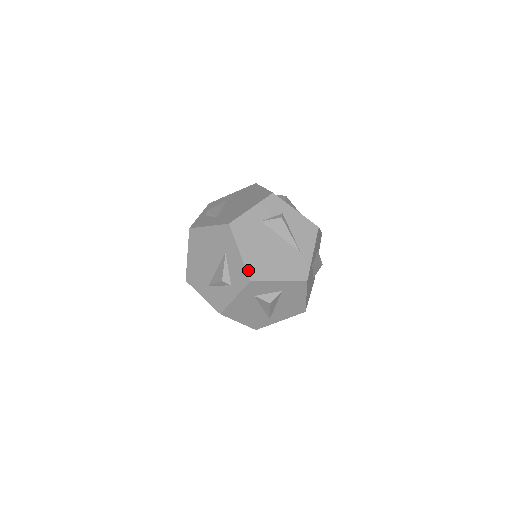
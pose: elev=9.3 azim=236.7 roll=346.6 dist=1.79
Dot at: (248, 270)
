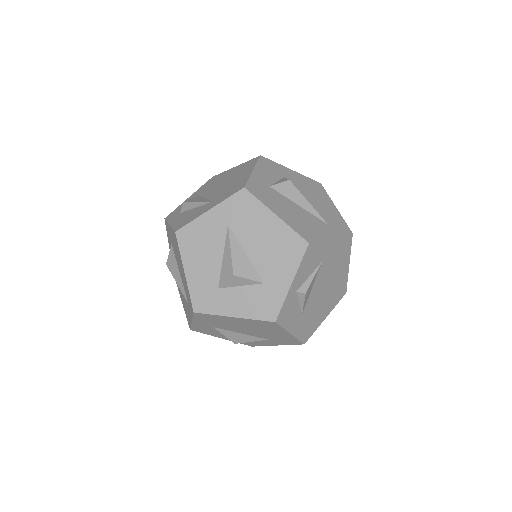
Dot at: (261, 345)
